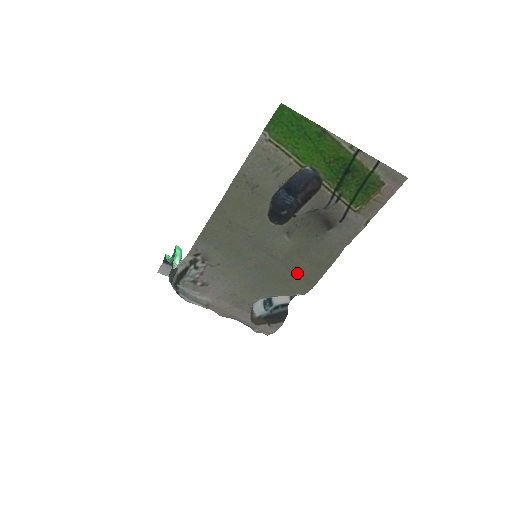
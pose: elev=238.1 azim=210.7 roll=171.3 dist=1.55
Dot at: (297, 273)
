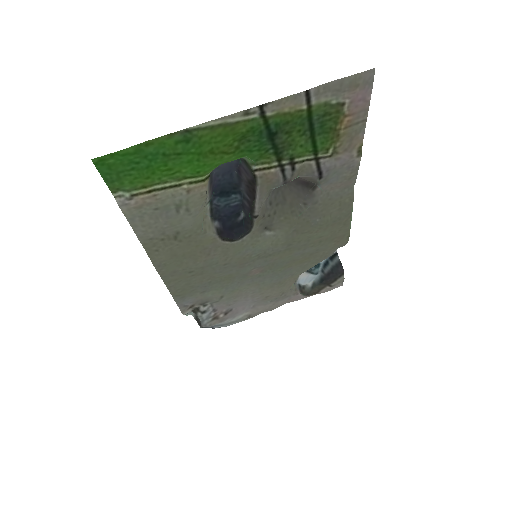
Dot at: (316, 244)
